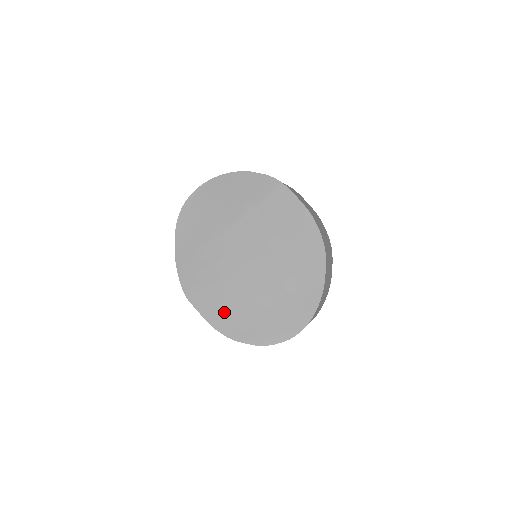
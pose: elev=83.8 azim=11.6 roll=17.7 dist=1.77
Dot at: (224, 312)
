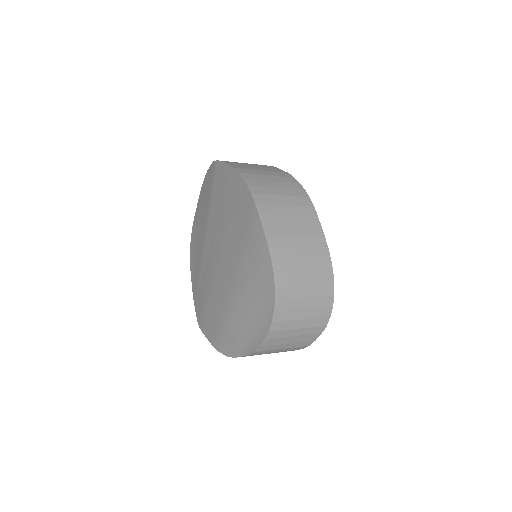
Dot at: (218, 327)
